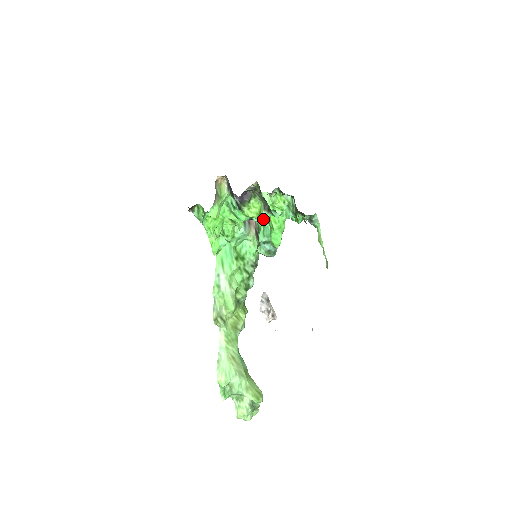
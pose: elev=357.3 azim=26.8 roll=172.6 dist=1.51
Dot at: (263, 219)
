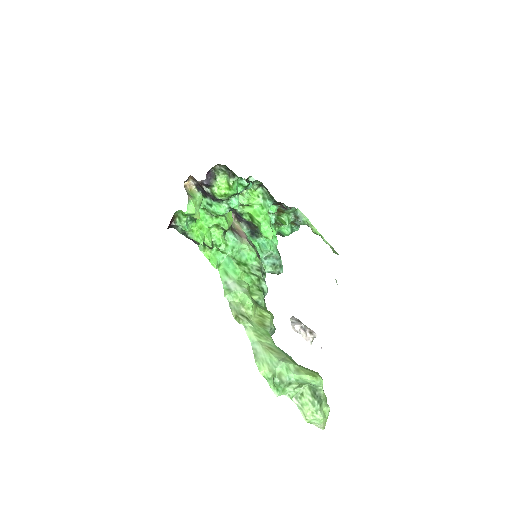
Dot at: (234, 190)
